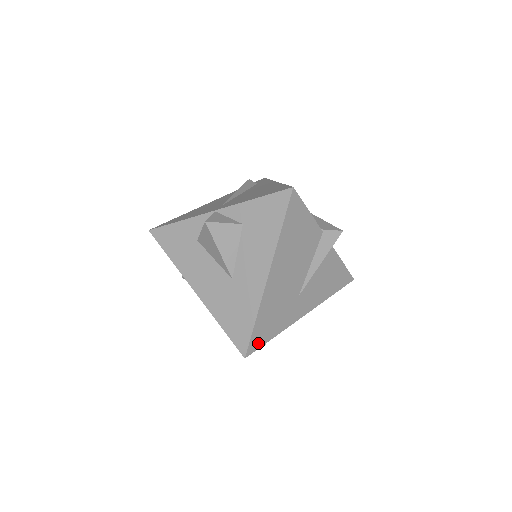
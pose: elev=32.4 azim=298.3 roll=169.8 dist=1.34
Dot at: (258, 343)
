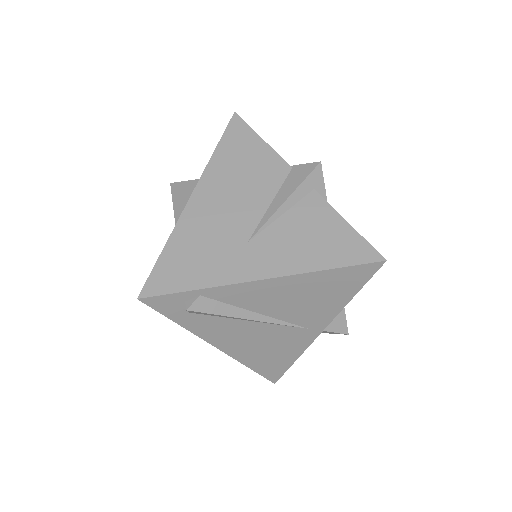
Dot at: (164, 286)
